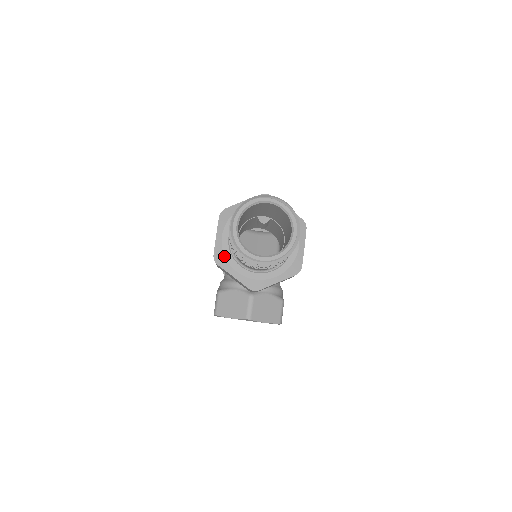
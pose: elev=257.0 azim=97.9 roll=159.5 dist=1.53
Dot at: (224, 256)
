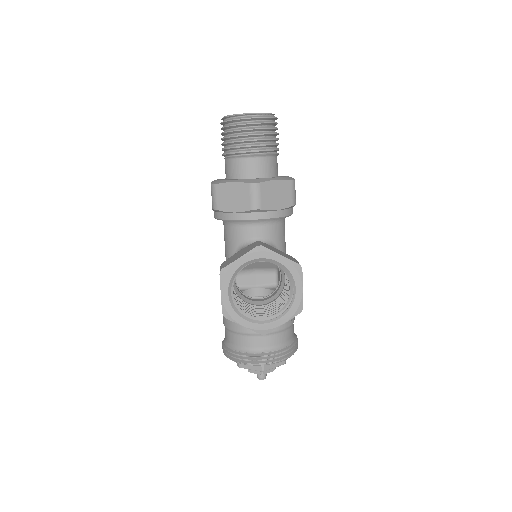
Dot at: (221, 180)
